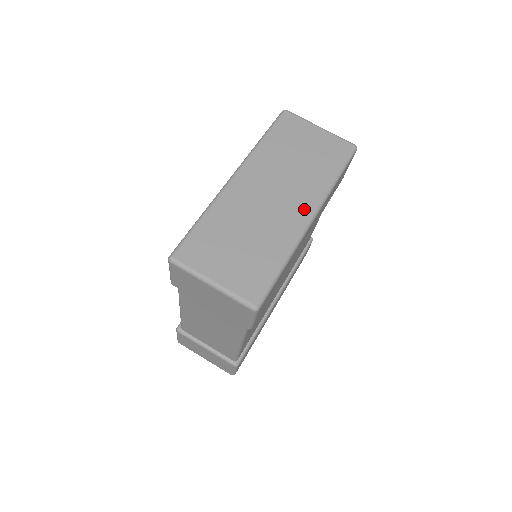
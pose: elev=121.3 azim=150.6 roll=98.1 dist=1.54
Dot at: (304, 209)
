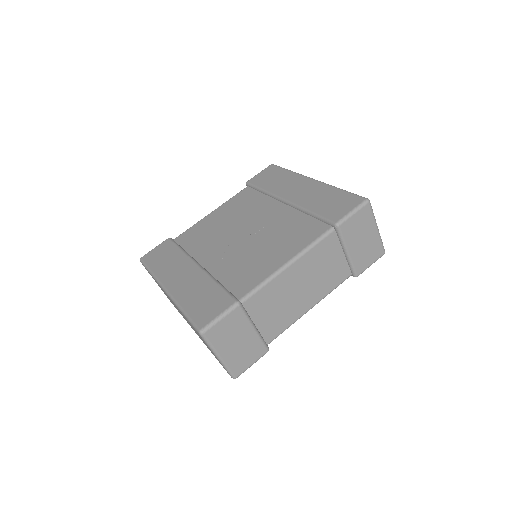
Dot at: occluded
